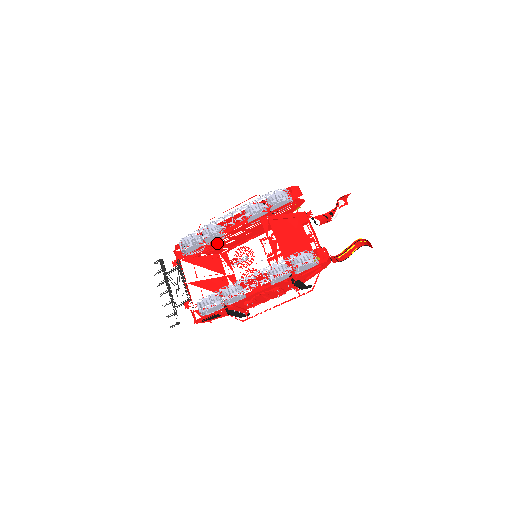
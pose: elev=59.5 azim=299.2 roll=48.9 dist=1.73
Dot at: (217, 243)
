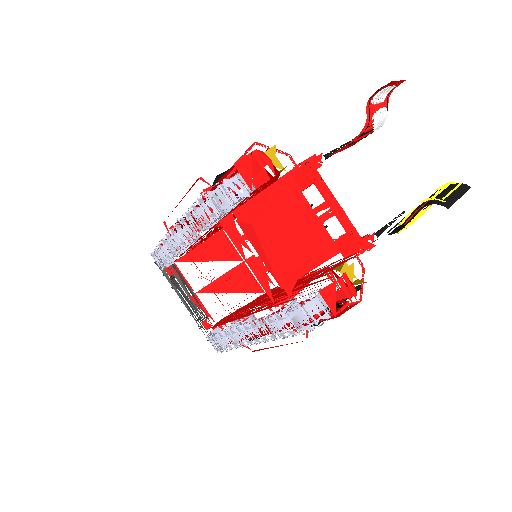
Dot at: occluded
